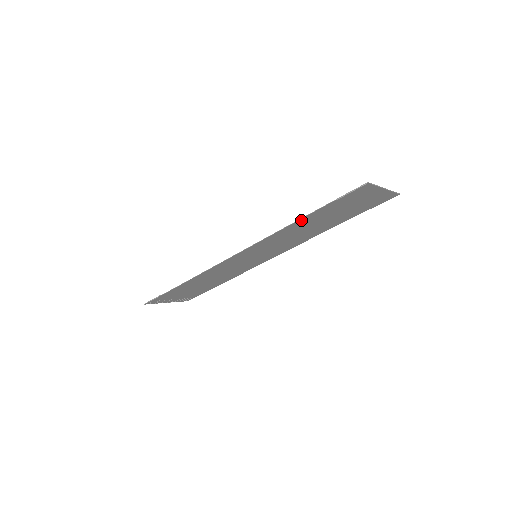
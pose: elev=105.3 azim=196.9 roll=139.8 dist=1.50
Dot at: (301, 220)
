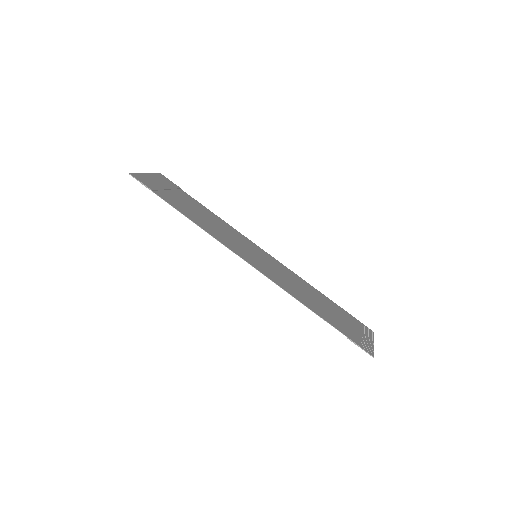
Dot at: (315, 311)
